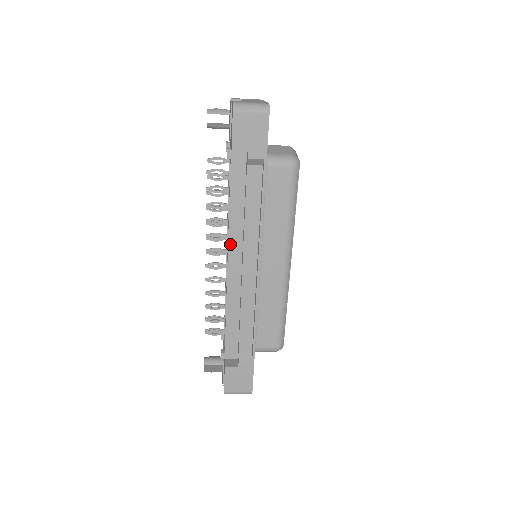
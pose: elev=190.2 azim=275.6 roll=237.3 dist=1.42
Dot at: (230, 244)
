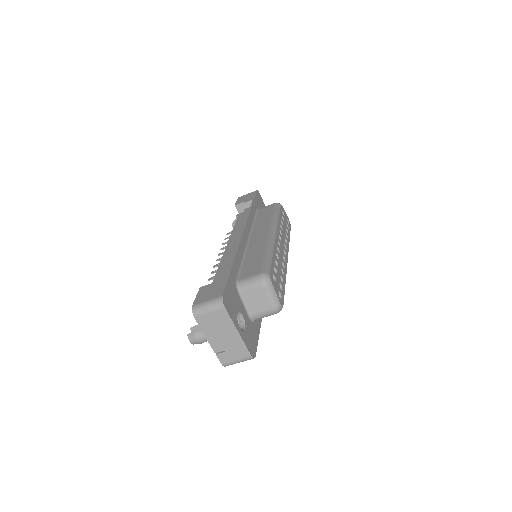
Dot at: (230, 240)
